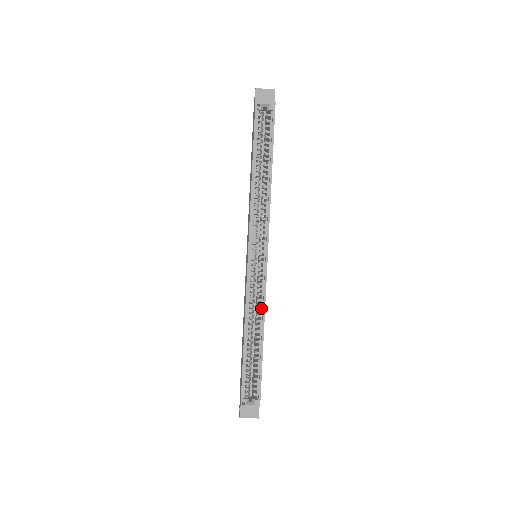
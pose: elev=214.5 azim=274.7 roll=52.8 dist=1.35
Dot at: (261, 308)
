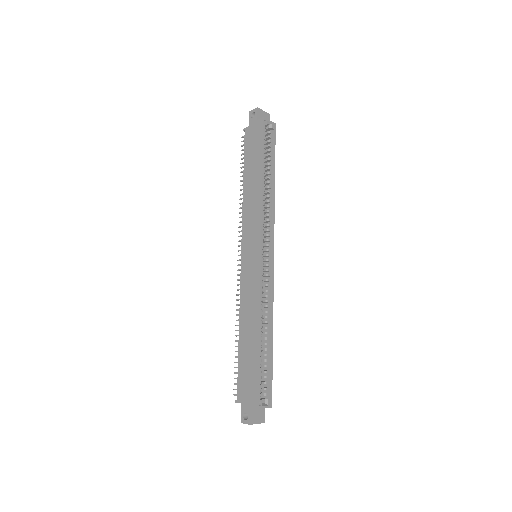
Dot at: (269, 304)
